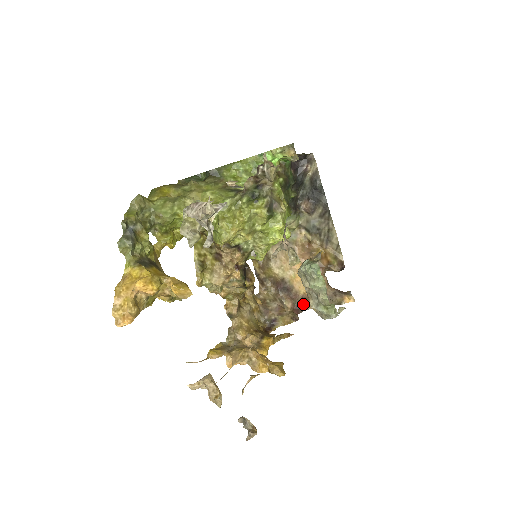
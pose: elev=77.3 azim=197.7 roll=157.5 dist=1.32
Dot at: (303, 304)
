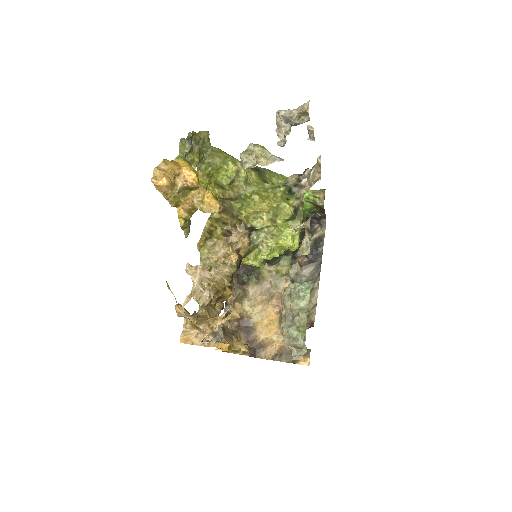
Dot at: (257, 351)
